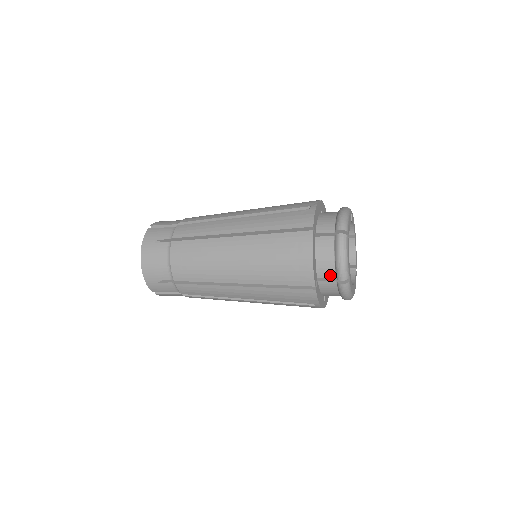
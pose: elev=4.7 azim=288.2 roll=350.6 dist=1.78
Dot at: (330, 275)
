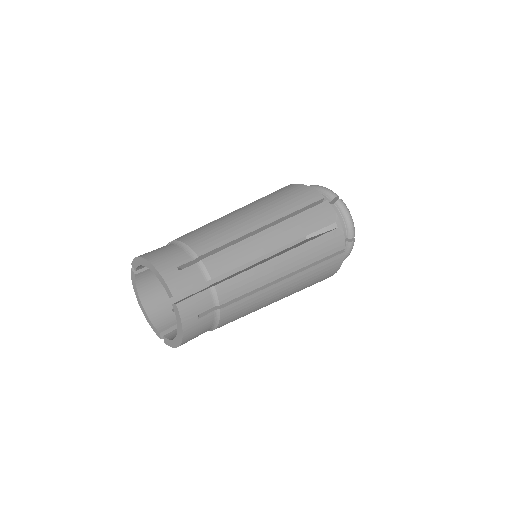
Dot at: occluded
